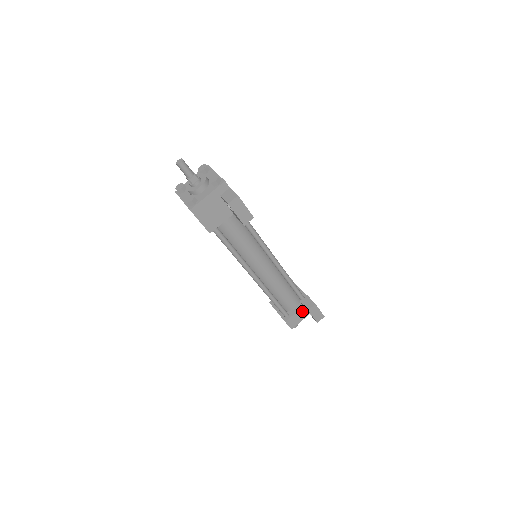
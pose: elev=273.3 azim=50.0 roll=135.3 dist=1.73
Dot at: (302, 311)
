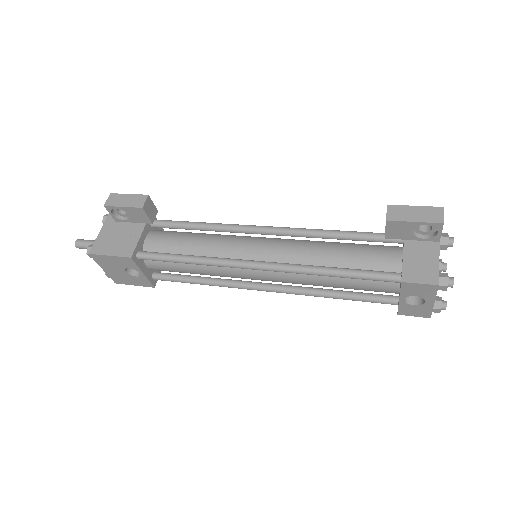
Dot at: (414, 248)
